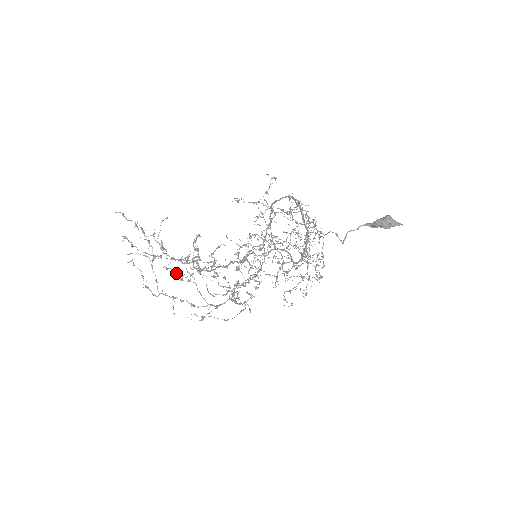
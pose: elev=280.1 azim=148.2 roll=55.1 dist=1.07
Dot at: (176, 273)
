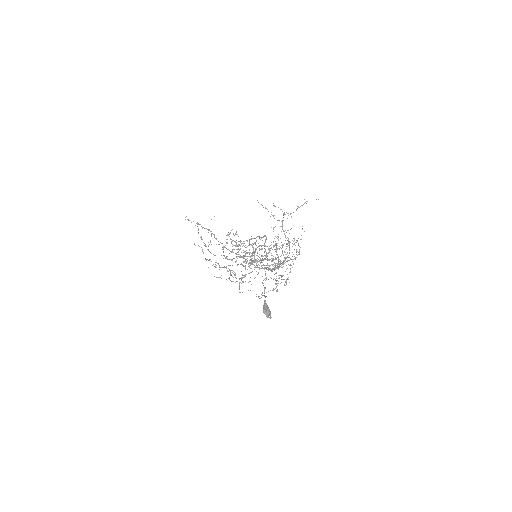
Dot at: occluded
